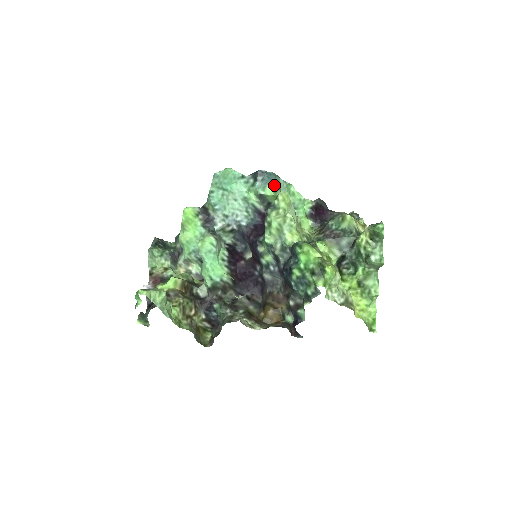
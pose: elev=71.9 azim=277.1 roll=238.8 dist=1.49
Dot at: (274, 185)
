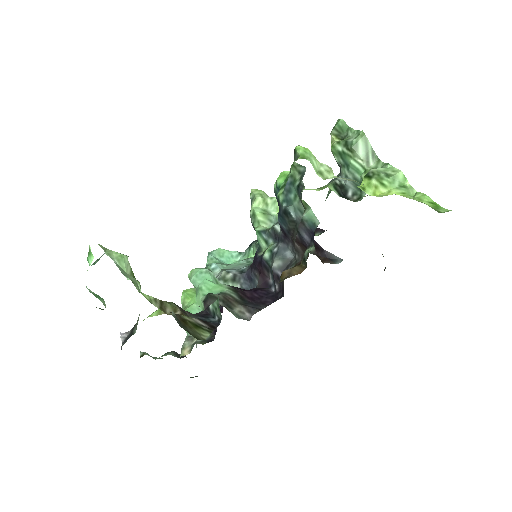
Dot at: occluded
